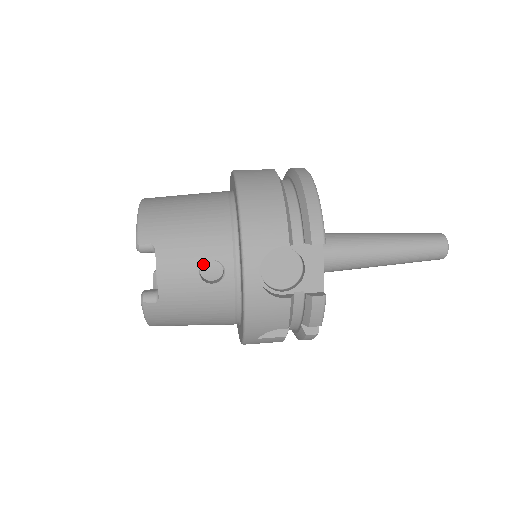
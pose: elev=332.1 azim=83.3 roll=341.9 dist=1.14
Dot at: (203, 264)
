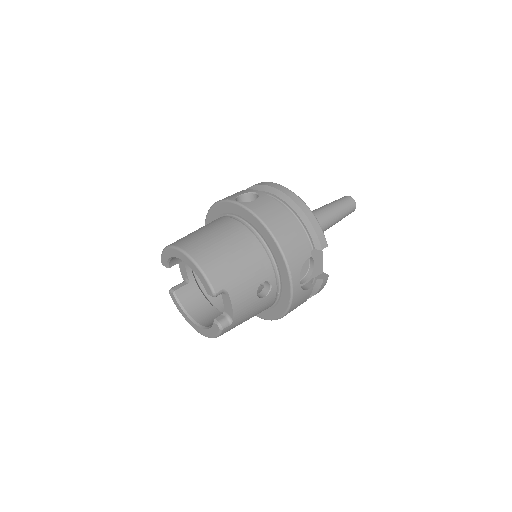
Dot at: occluded
